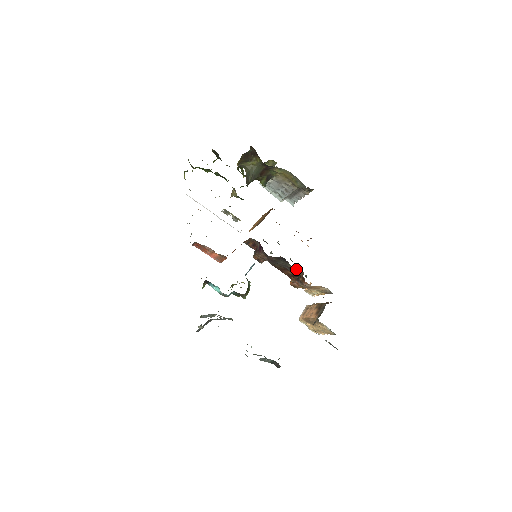
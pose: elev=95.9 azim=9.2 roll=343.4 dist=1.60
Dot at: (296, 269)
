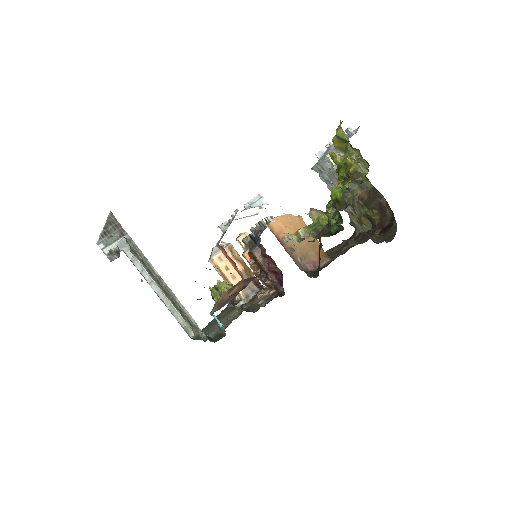
Dot at: occluded
